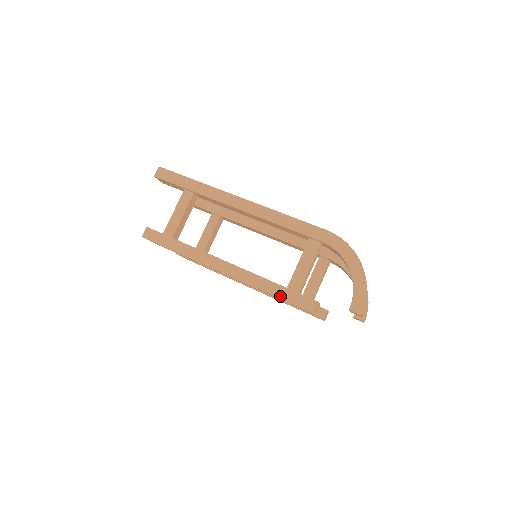
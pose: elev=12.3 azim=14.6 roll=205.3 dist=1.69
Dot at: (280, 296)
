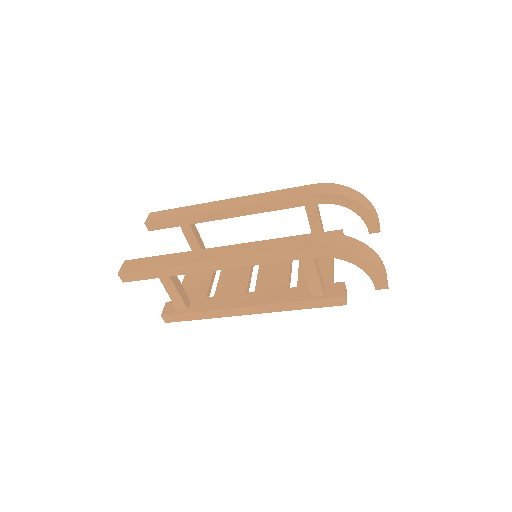
Dot at: (312, 307)
